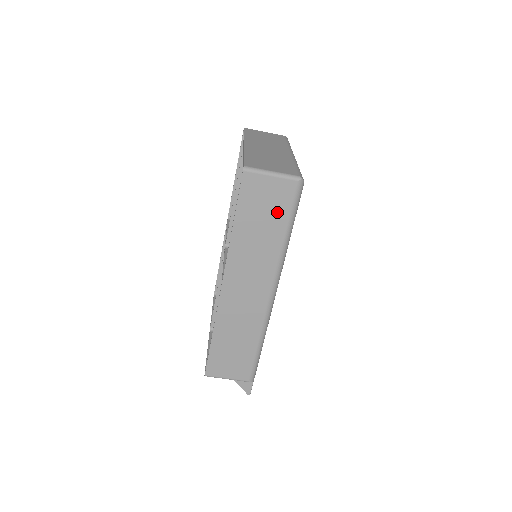
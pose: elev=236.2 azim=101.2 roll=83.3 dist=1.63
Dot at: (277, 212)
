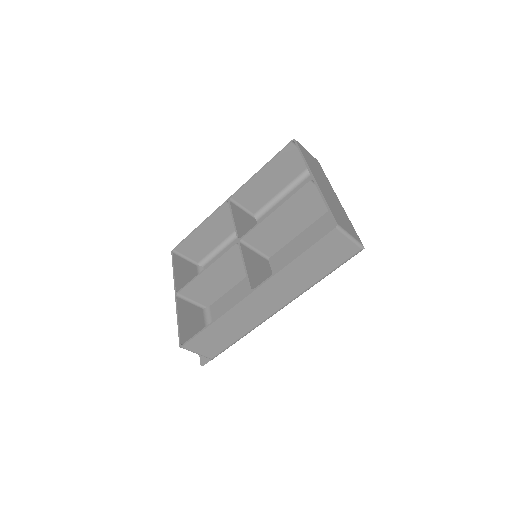
Dot at: (331, 262)
